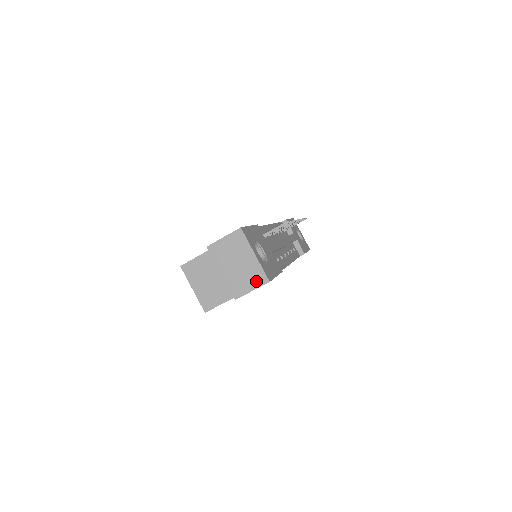
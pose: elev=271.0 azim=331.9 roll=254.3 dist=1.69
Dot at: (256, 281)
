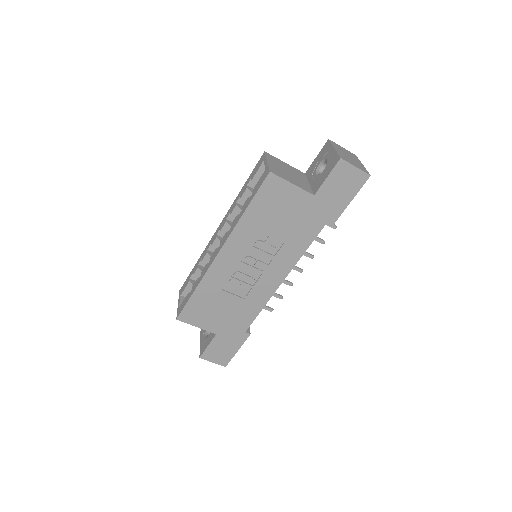
Dot at: (360, 168)
